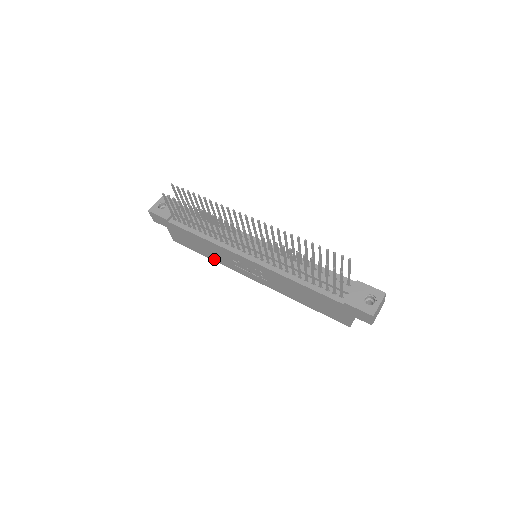
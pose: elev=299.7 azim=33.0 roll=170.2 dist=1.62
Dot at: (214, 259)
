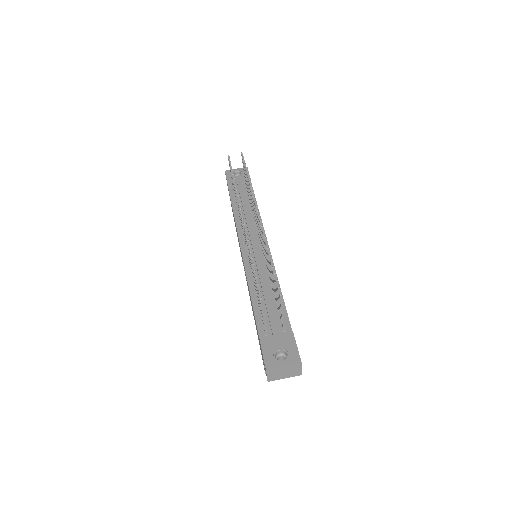
Dot at: occluded
